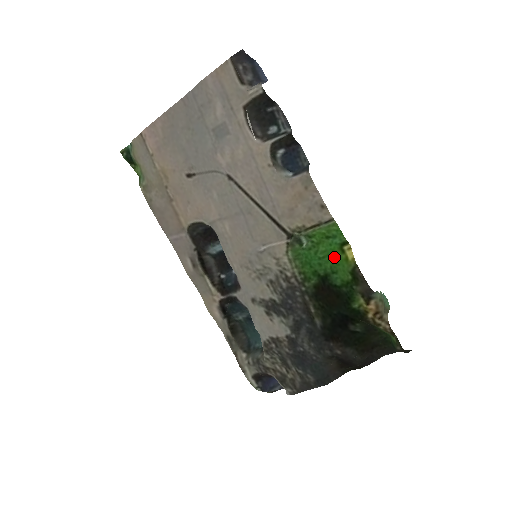
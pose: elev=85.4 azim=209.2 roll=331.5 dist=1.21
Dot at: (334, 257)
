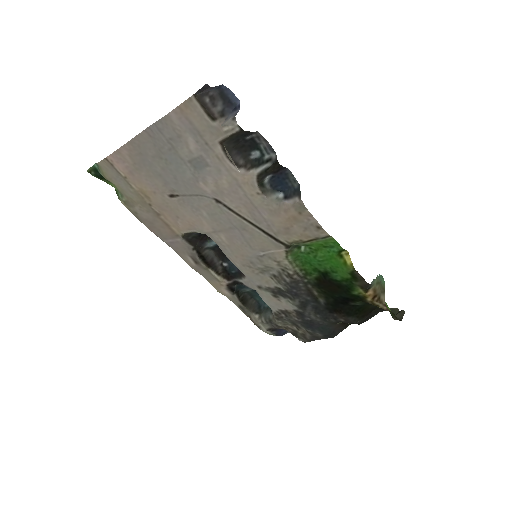
Dot at: (333, 262)
